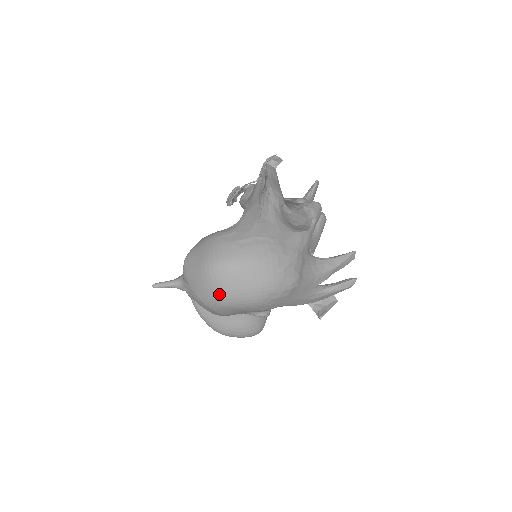
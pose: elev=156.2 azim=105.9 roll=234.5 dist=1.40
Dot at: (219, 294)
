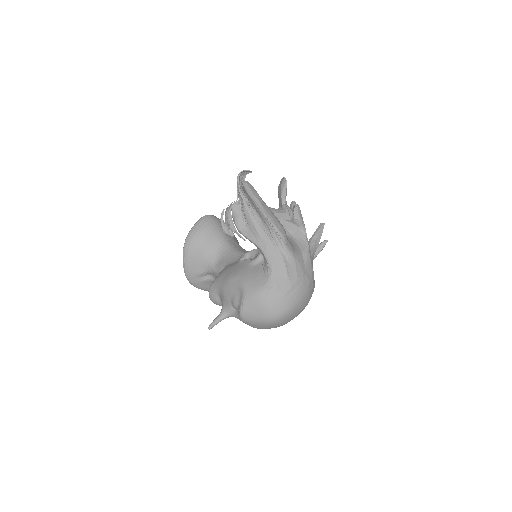
Dot at: (279, 326)
